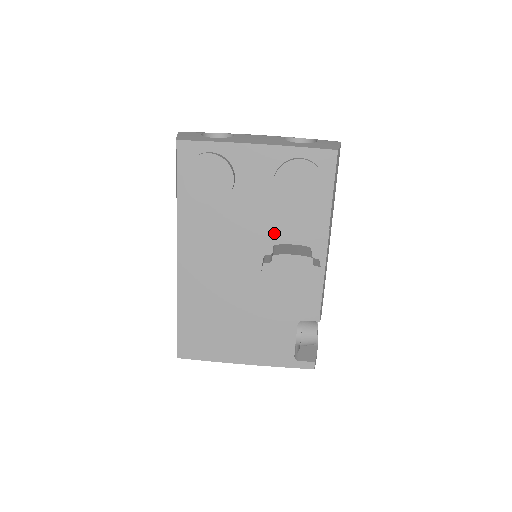
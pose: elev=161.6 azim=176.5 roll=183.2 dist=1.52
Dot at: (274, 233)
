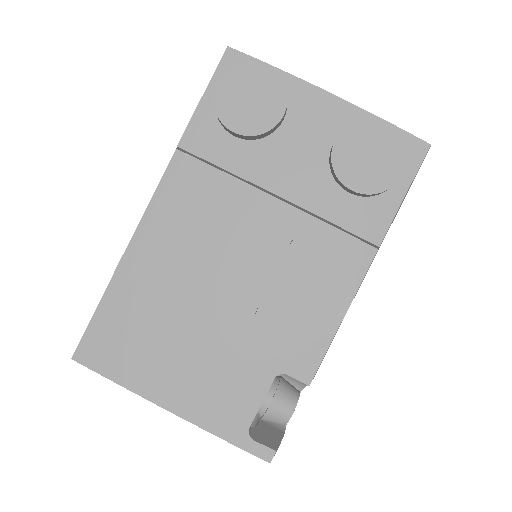
Dot at: (300, 223)
